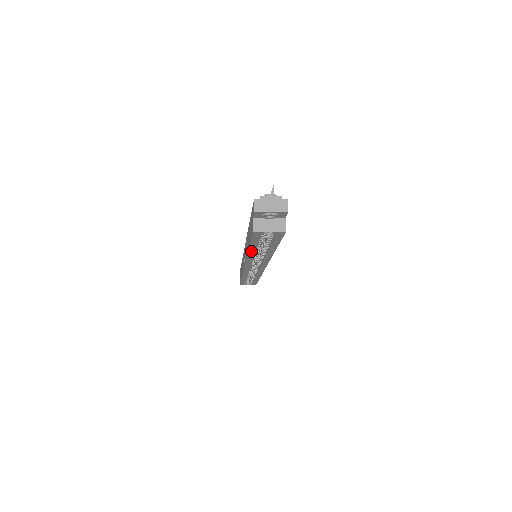
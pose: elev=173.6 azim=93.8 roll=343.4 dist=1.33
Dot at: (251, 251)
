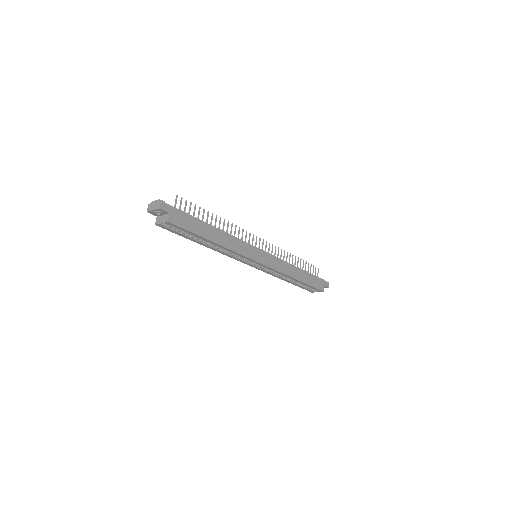
Dot at: (203, 245)
